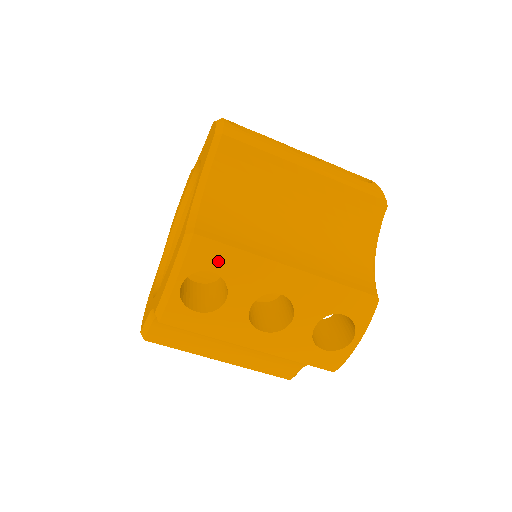
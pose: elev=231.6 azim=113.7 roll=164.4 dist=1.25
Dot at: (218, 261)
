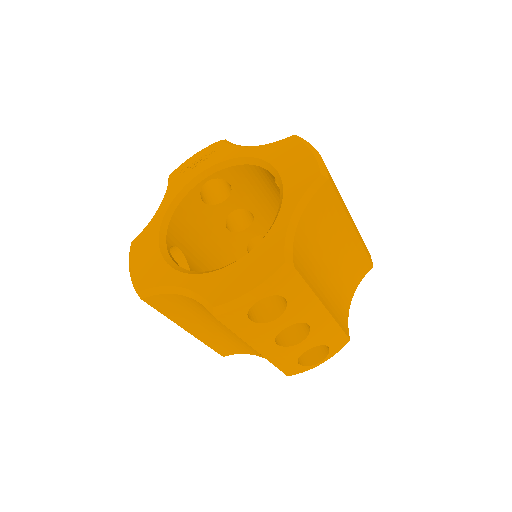
Dot at: (294, 292)
